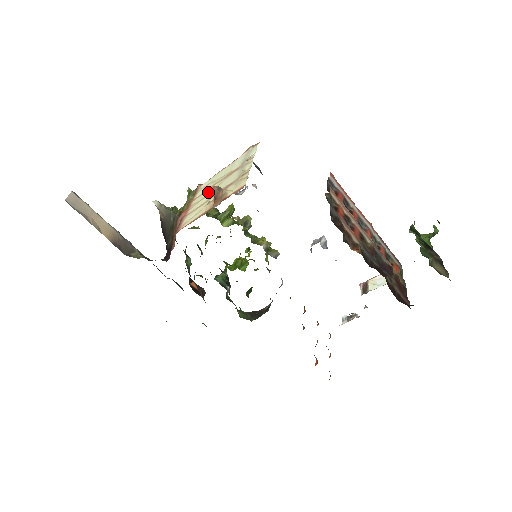
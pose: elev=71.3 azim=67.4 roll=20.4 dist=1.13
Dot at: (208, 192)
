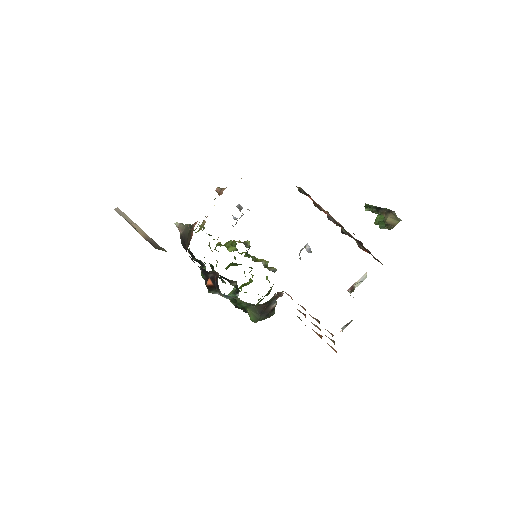
Dot at: (214, 205)
